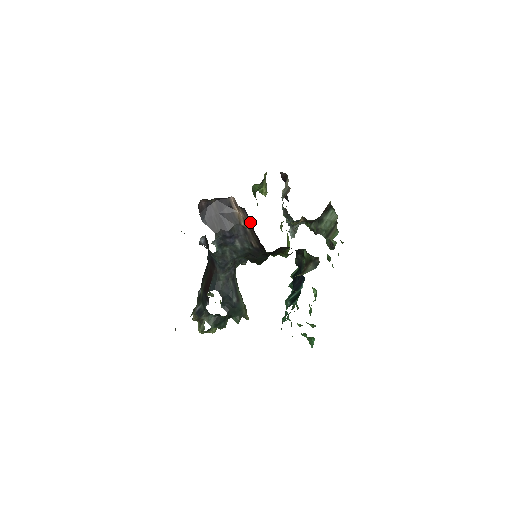
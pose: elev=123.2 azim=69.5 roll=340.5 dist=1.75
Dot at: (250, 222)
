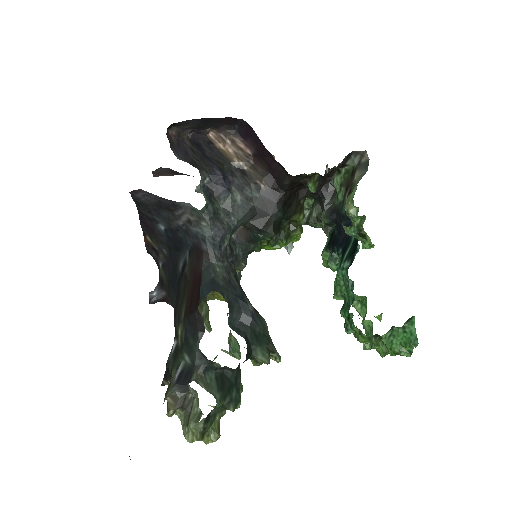
Dot at: (250, 142)
